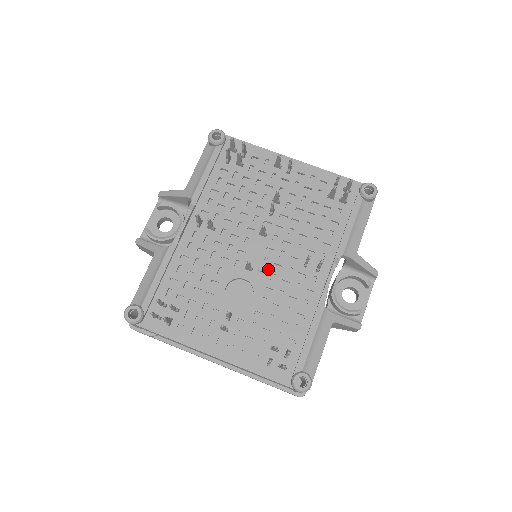
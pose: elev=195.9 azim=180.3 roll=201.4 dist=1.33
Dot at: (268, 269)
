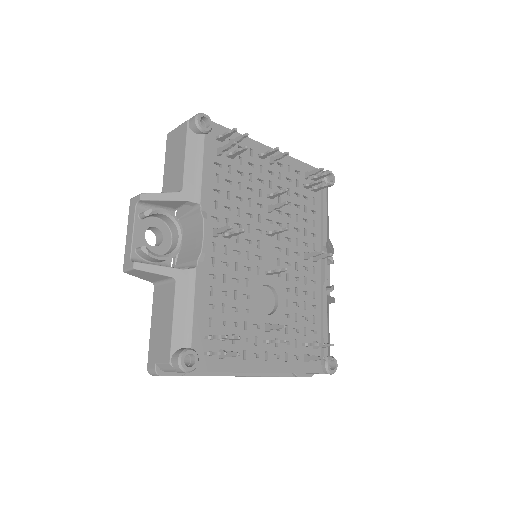
Dot at: occluded
